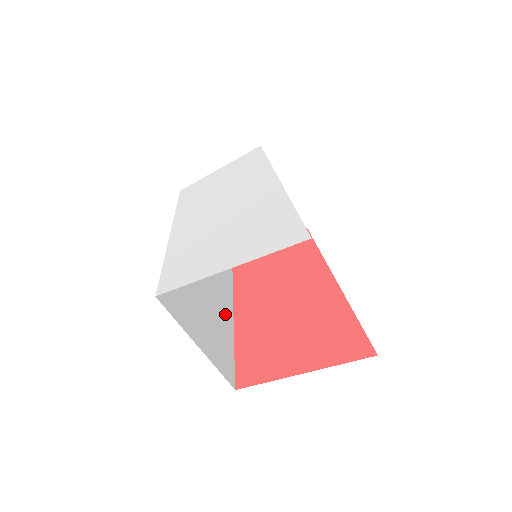
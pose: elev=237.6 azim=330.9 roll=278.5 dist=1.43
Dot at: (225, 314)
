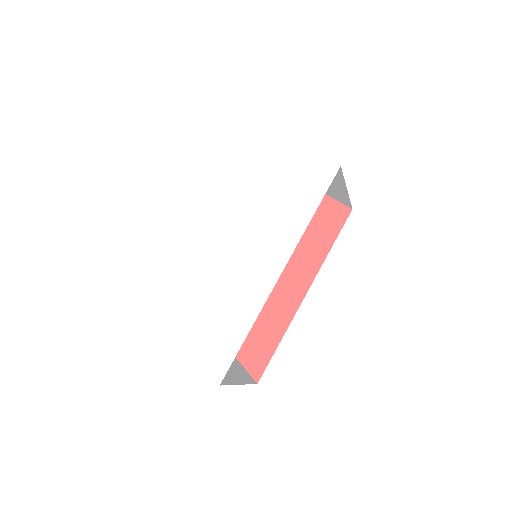
Dot at: occluded
